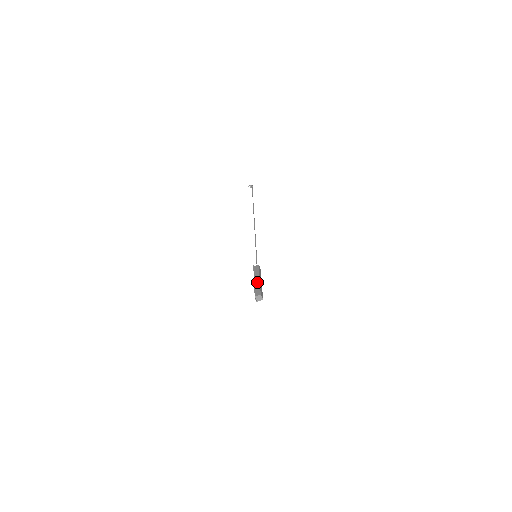
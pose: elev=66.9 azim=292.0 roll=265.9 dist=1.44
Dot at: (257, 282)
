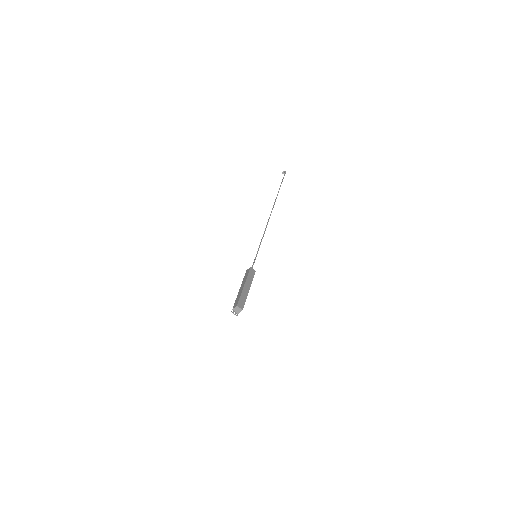
Dot at: (240, 290)
